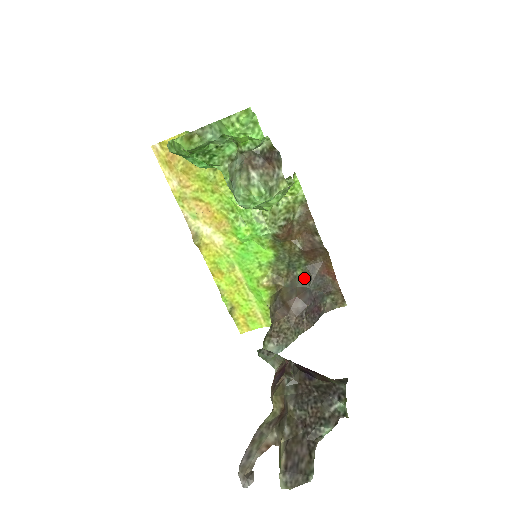
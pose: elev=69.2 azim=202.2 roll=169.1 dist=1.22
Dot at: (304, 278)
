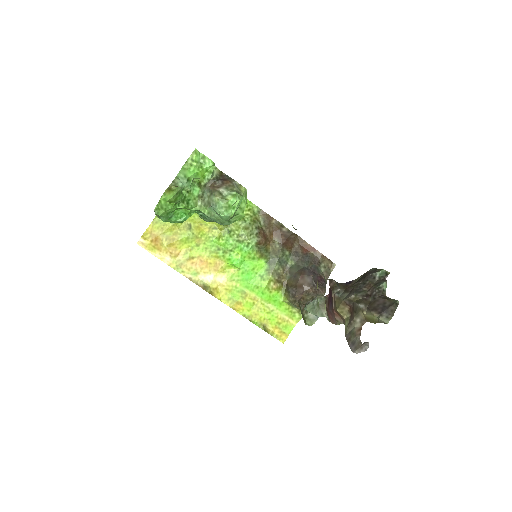
Dot at: (296, 264)
